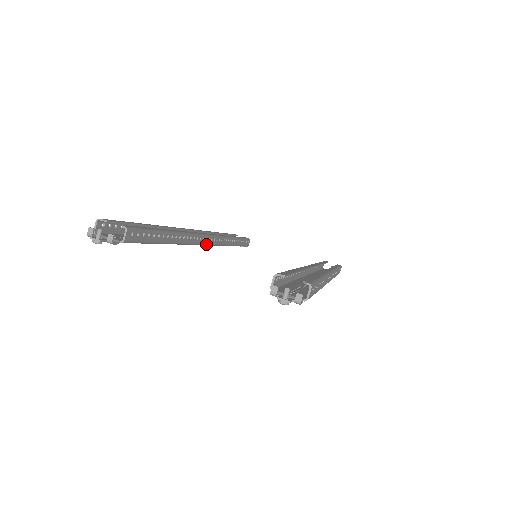
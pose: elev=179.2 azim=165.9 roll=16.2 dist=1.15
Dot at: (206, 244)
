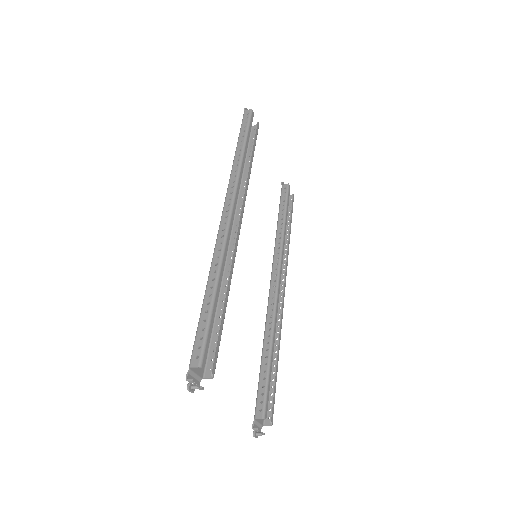
Dot at: (233, 229)
